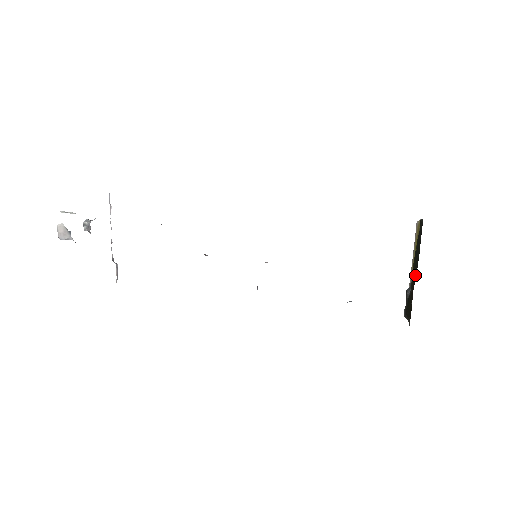
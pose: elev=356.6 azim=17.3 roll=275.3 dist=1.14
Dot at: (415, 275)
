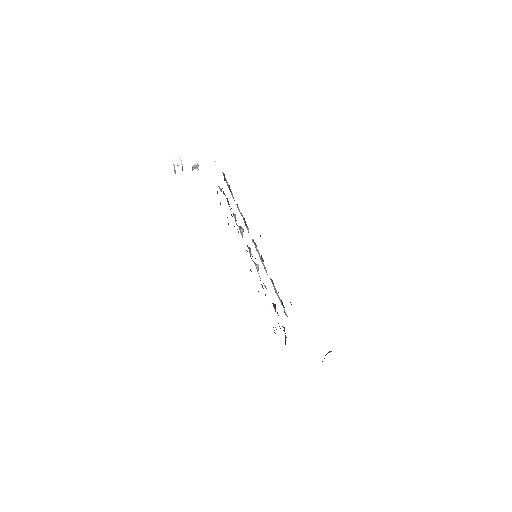
Dot at: occluded
